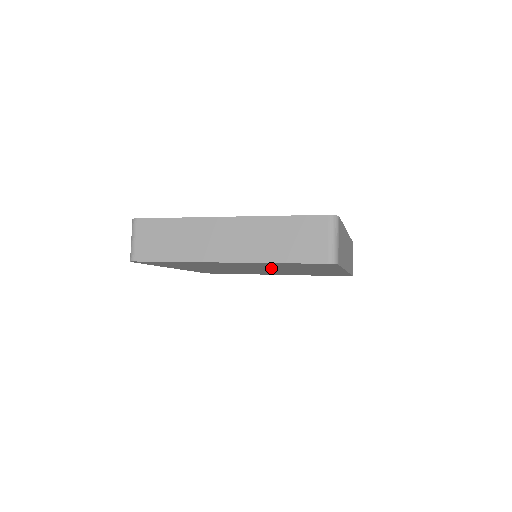
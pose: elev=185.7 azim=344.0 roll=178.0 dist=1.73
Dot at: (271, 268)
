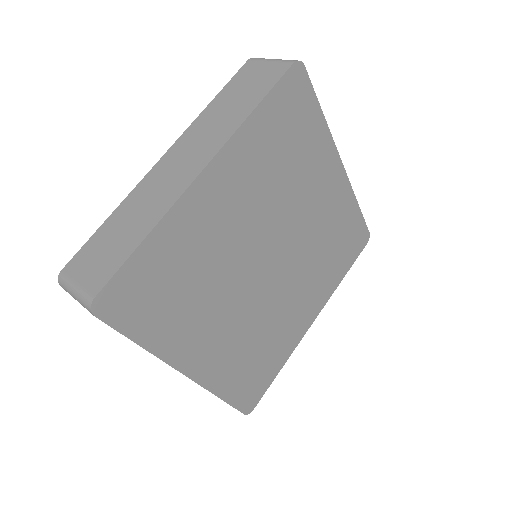
Dot at: (275, 214)
